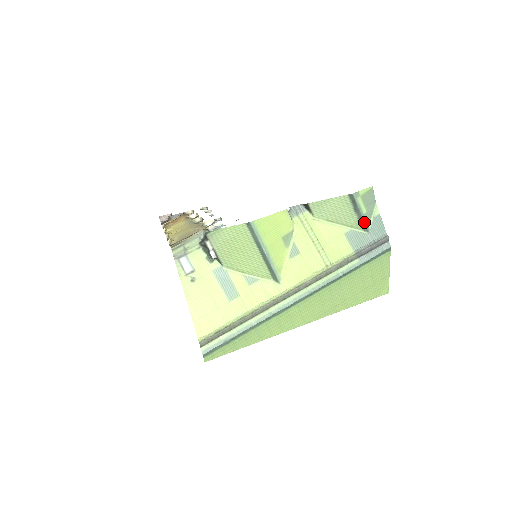
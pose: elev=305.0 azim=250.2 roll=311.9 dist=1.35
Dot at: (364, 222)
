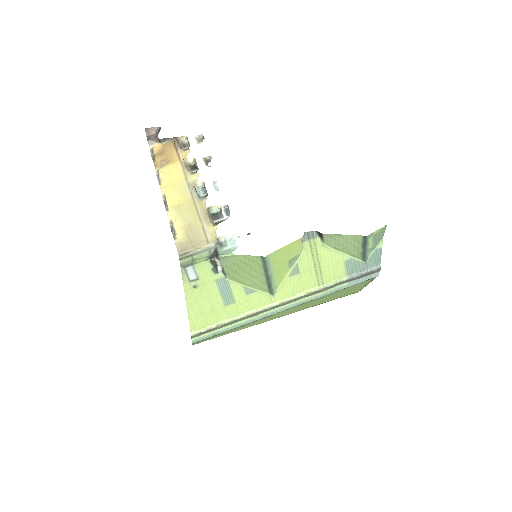
Dot at: (366, 255)
